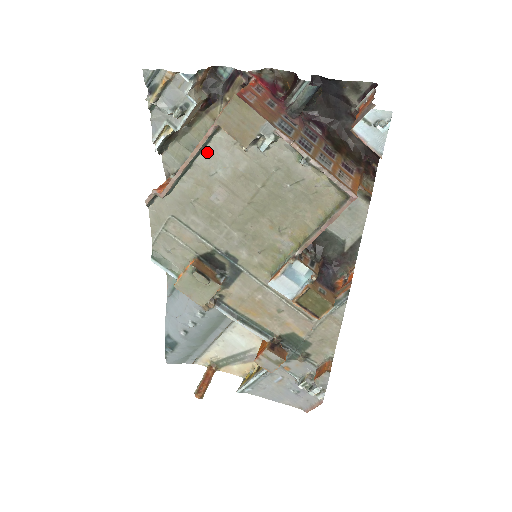
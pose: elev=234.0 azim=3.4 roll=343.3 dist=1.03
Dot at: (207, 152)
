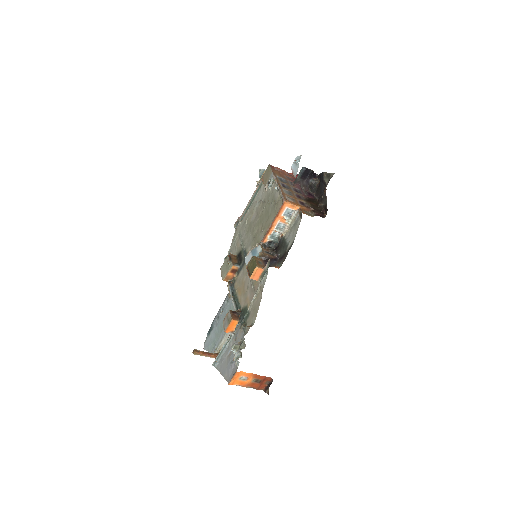
Dot at: (258, 195)
